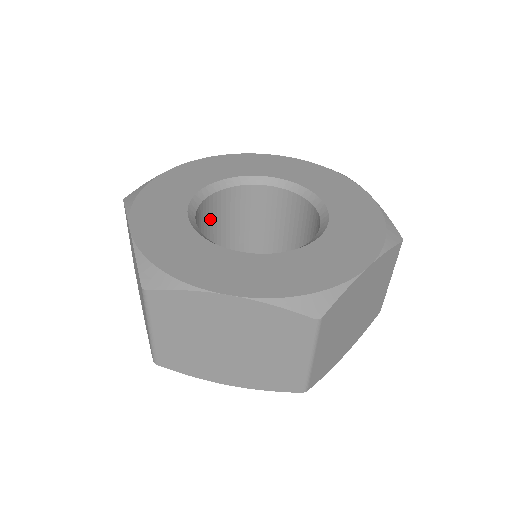
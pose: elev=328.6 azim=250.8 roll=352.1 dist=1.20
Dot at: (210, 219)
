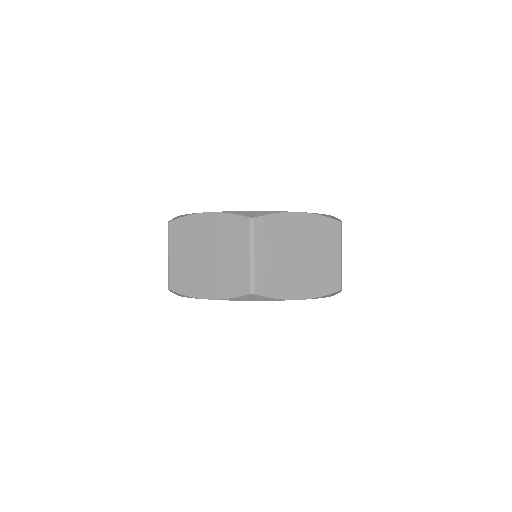
Dot at: occluded
